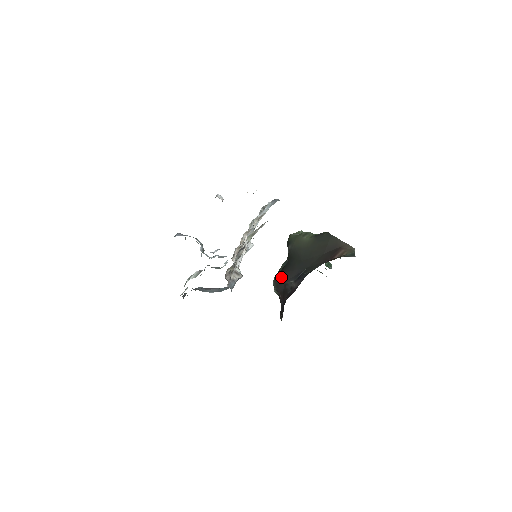
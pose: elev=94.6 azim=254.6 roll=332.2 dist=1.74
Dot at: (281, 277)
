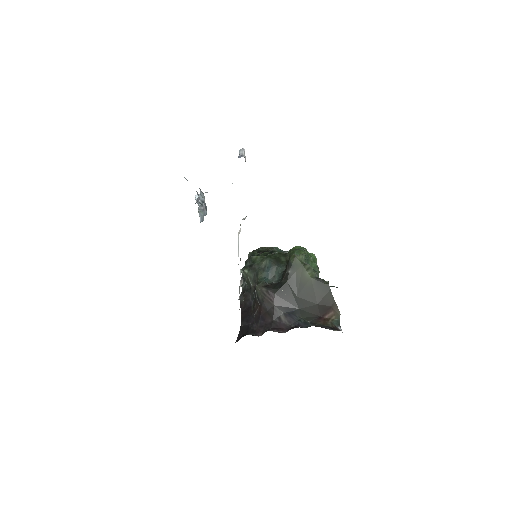
Dot at: (272, 297)
